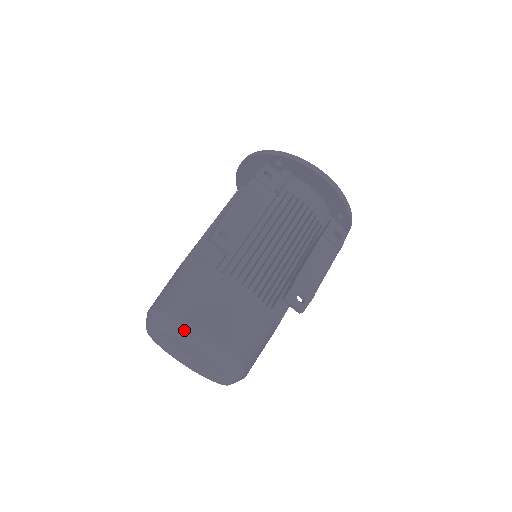
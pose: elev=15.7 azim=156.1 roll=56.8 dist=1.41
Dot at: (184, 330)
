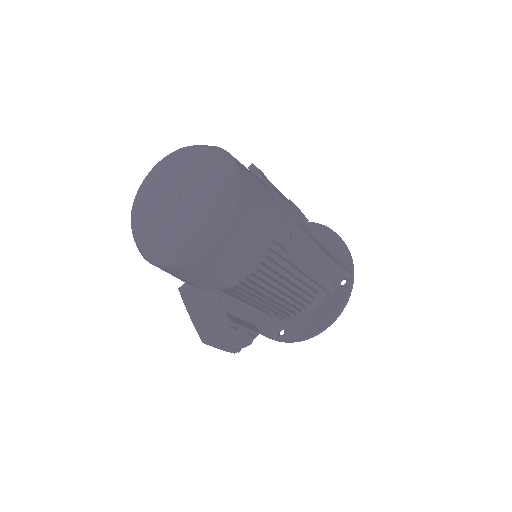
Dot at: (208, 146)
